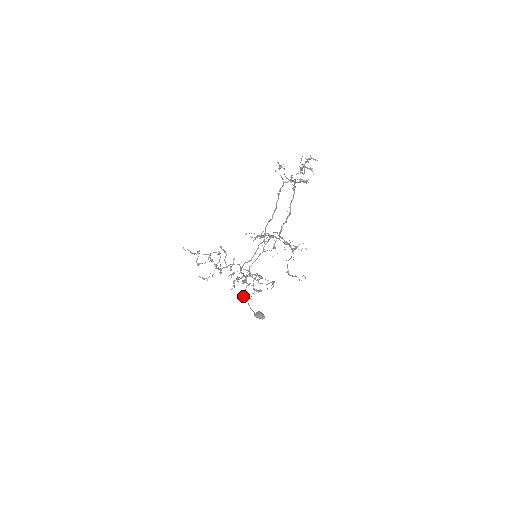
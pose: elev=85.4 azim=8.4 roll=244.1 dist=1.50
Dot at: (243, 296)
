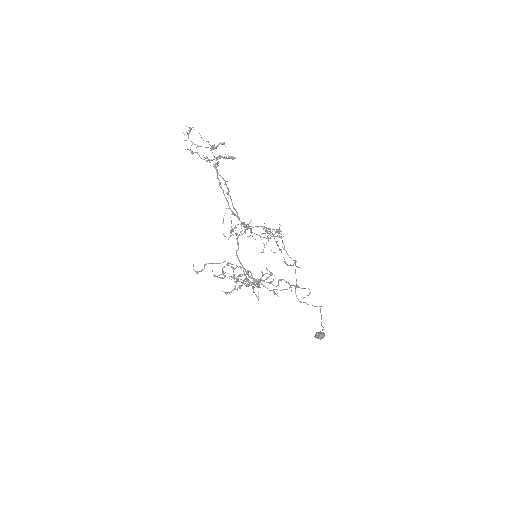
Dot at: (321, 324)
